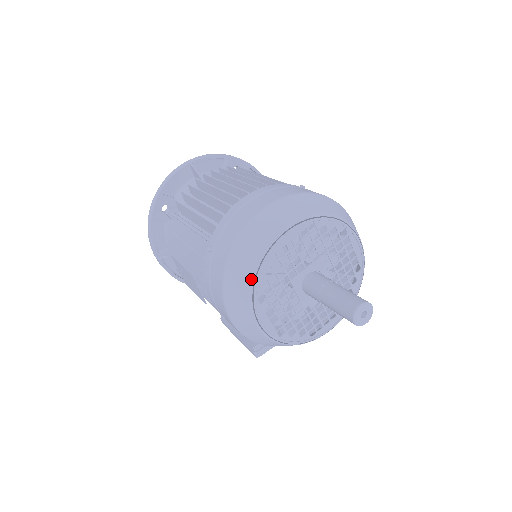
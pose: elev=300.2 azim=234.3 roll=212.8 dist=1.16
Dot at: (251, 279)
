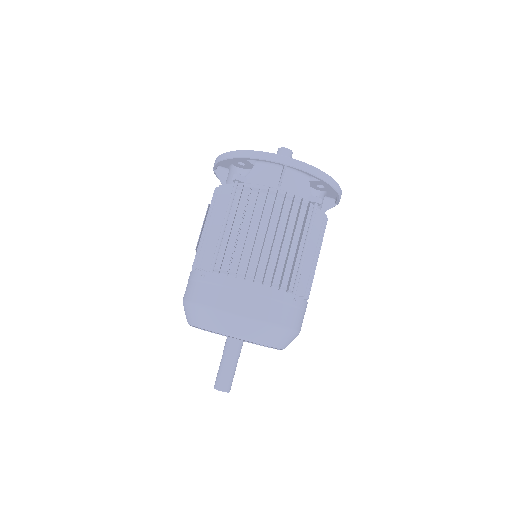
Dot at: (196, 325)
